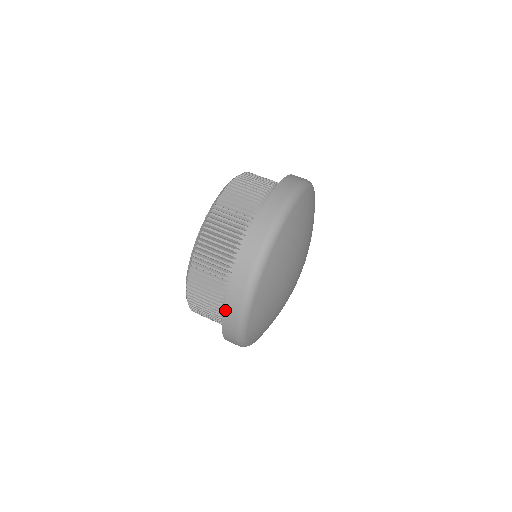
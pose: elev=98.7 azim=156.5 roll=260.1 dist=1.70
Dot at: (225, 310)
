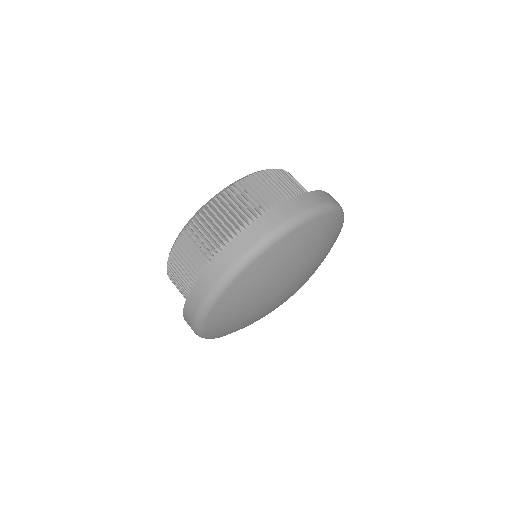
Dot at: (197, 283)
